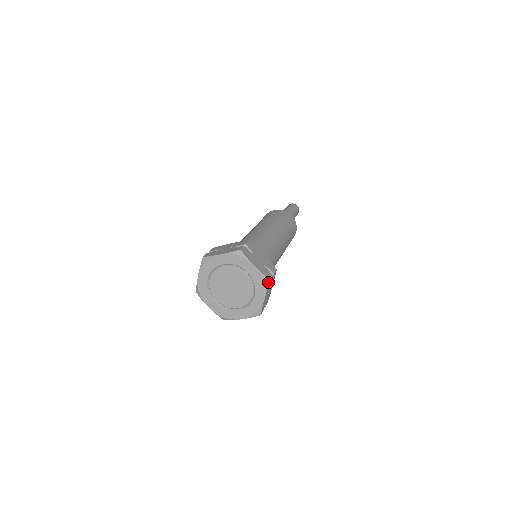
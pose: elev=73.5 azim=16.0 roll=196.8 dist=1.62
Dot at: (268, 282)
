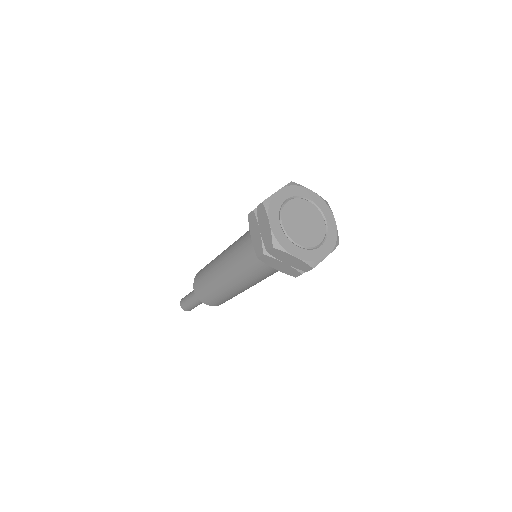
Dot at: (338, 244)
